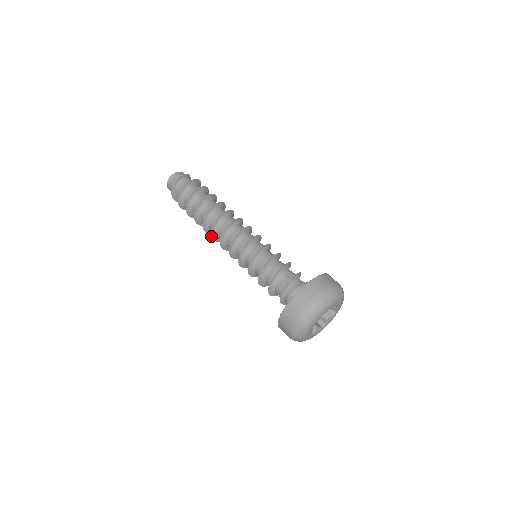
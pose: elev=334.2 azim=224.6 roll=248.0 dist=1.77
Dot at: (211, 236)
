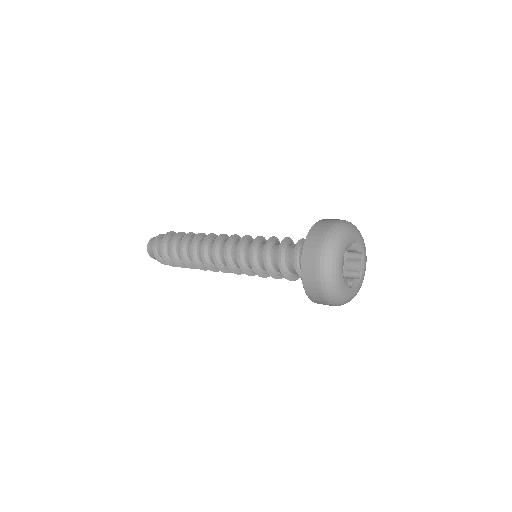
Dot at: occluded
